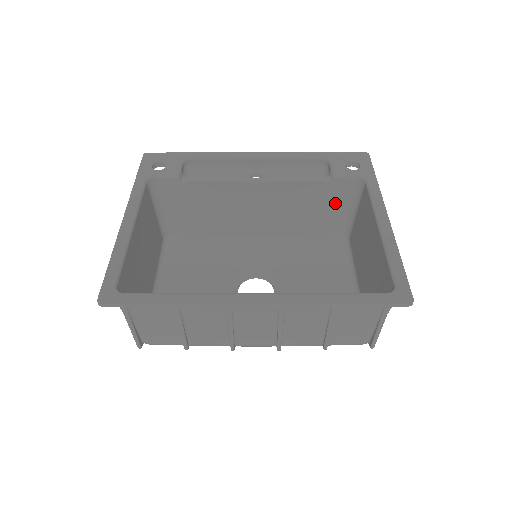
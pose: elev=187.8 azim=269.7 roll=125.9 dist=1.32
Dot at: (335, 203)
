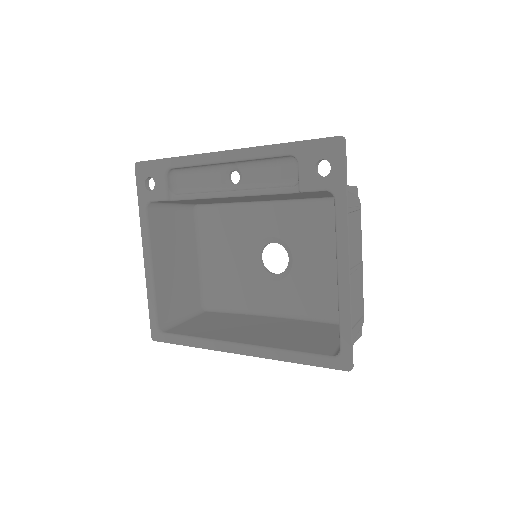
Dot at: (319, 194)
